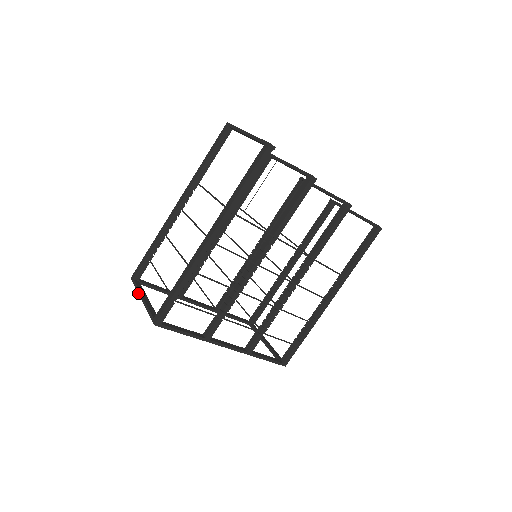
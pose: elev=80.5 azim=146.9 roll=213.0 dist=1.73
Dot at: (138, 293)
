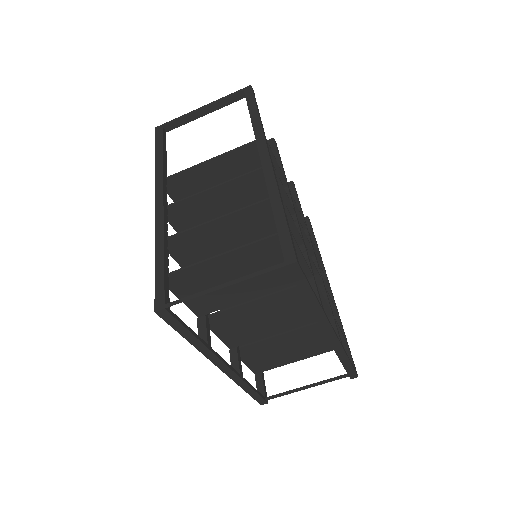
Dot at: (203, 293)
